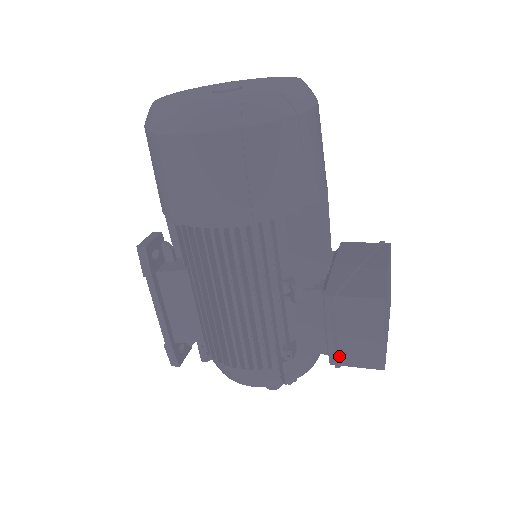
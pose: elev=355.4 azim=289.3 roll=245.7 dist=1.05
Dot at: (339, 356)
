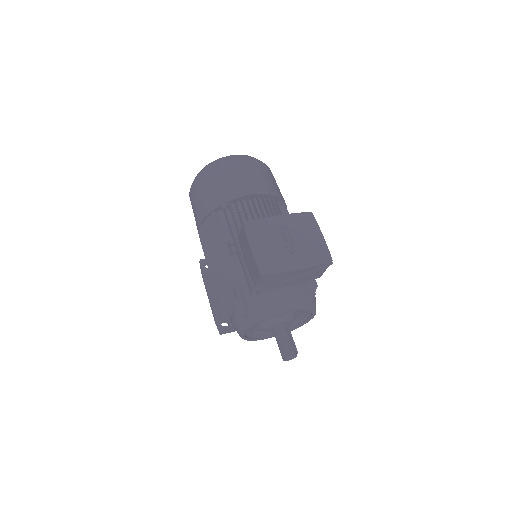
Dot at: (251, 281)
